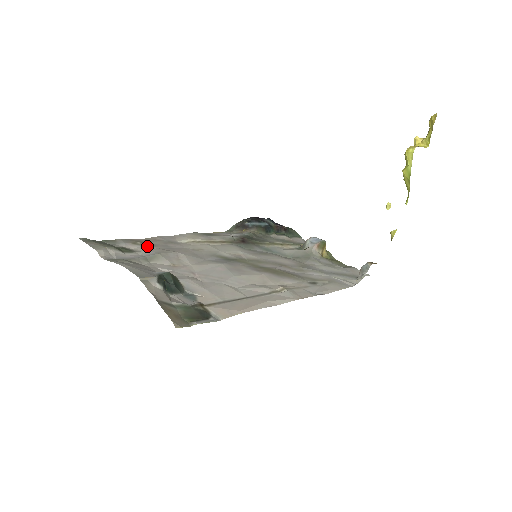
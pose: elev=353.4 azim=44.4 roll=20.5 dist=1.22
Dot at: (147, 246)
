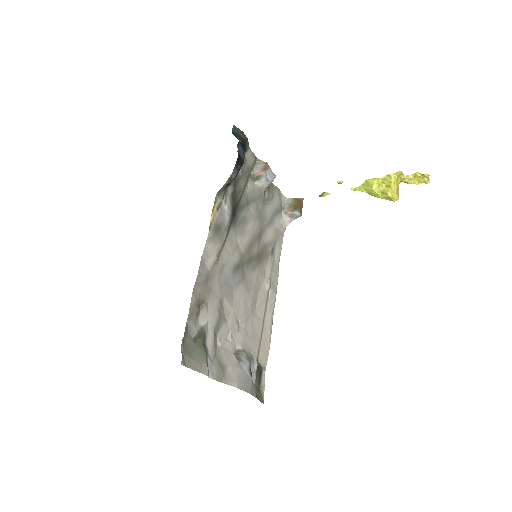
Dot at: (204, 309)
